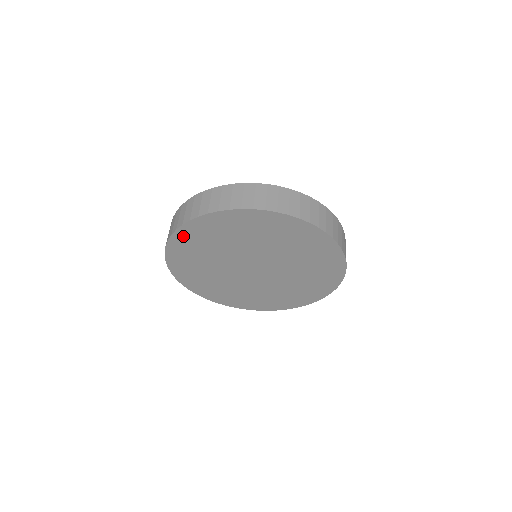
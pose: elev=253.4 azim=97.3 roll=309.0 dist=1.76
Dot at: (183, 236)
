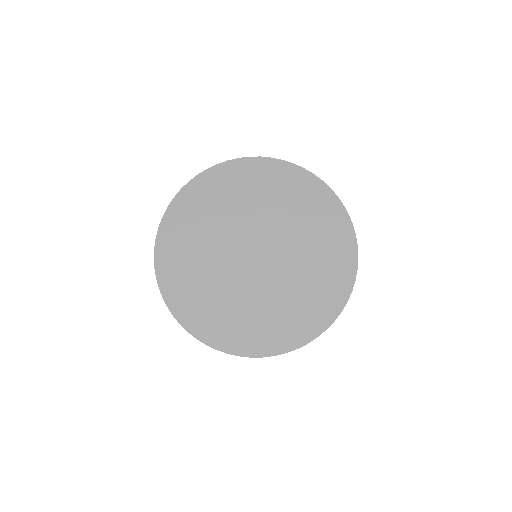
Dot at: (175, 215)
